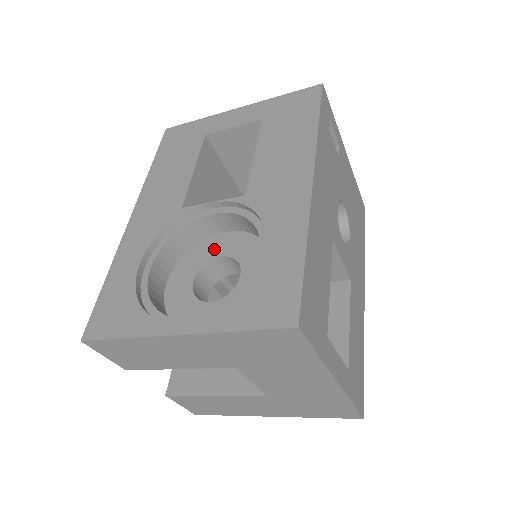
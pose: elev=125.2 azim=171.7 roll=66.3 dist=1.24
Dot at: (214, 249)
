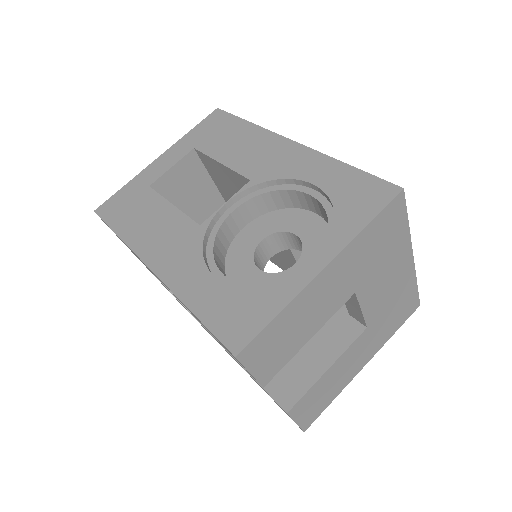
Dot at: (248, 243)
